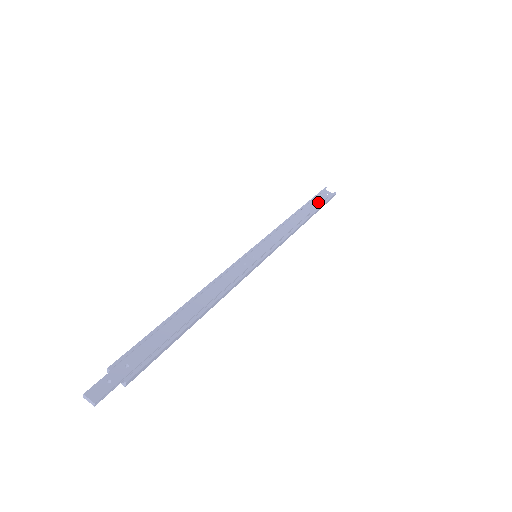
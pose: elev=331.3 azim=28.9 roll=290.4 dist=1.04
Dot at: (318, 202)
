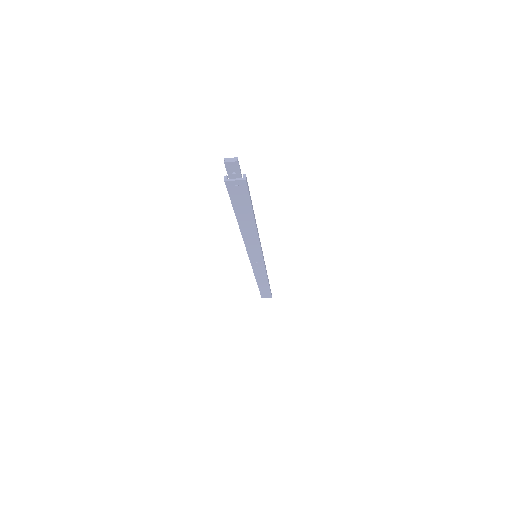
Dot at: occluded
